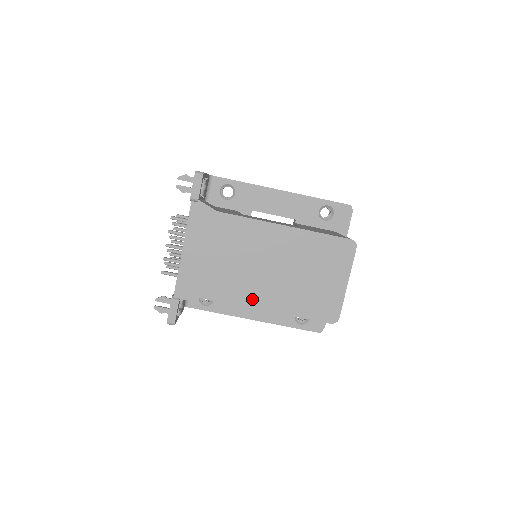
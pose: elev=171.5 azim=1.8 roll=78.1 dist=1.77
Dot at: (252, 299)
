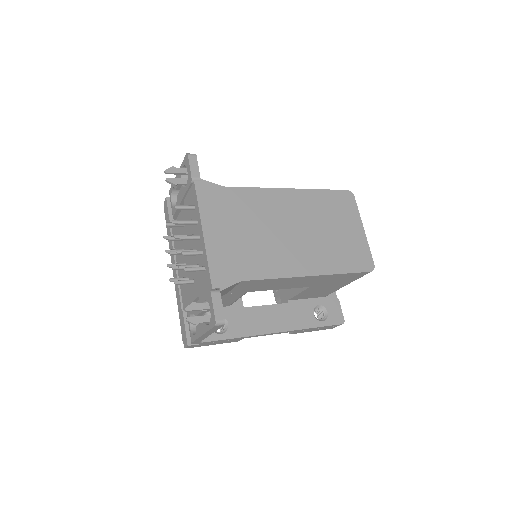
Dot at: (292, 267)
